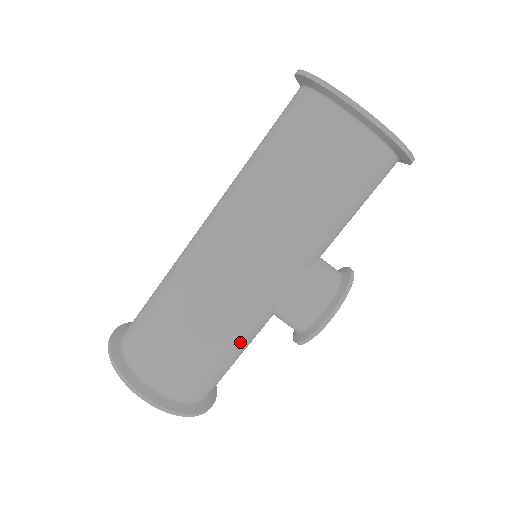
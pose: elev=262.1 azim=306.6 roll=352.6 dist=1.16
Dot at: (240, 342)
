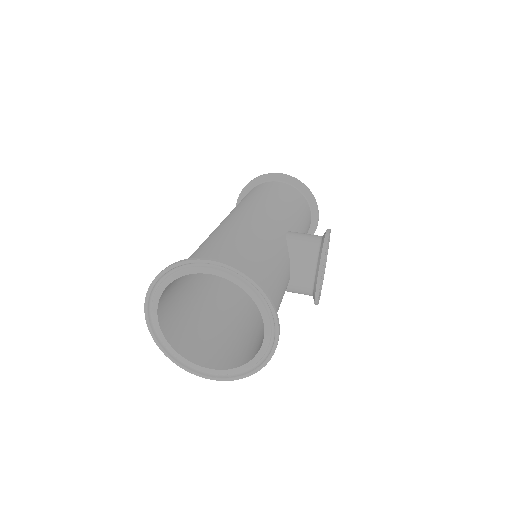
Dot at: (275, 256)
